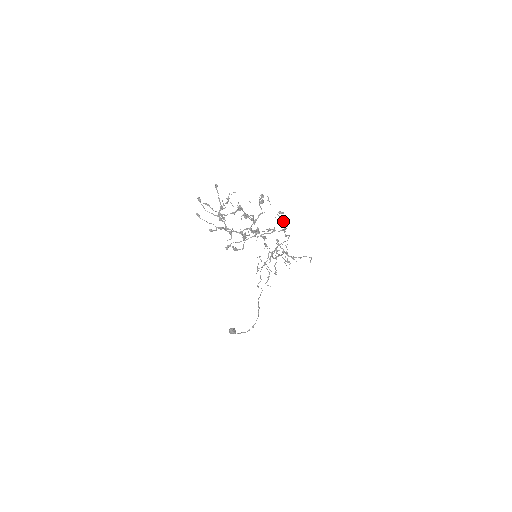
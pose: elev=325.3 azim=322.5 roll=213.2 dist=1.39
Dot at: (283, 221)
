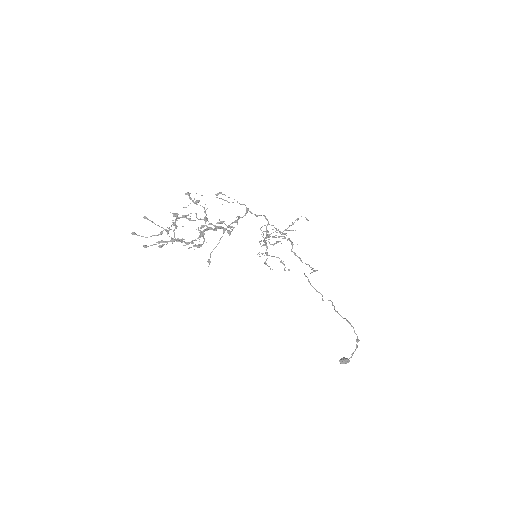
Dot at: (233, 202)
